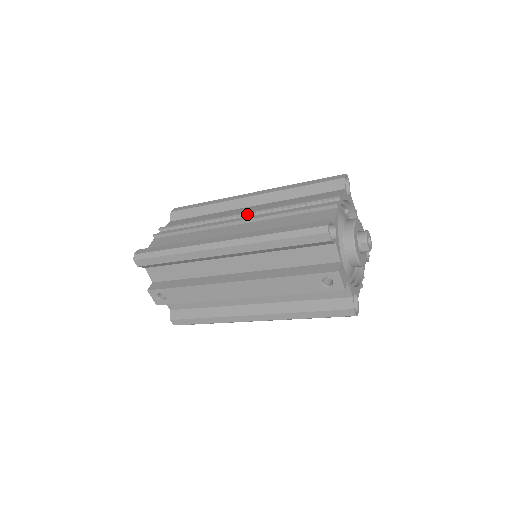
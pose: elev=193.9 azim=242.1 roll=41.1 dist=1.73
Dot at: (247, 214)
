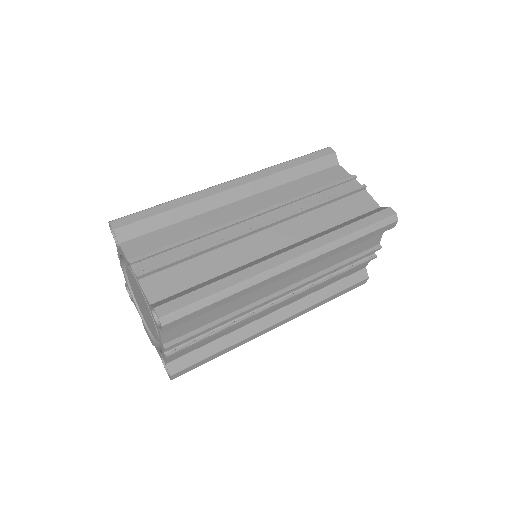
Dot at: occluded
